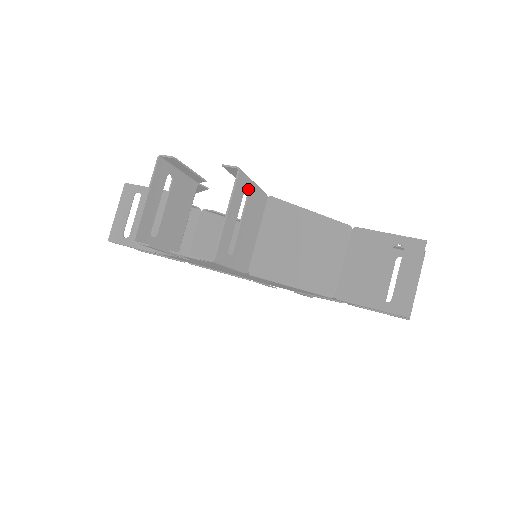
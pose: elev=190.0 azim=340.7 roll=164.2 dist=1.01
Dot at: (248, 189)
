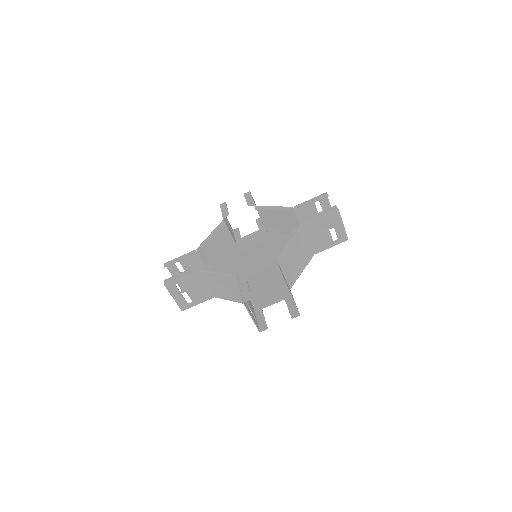
Dot at: (284, 279)
